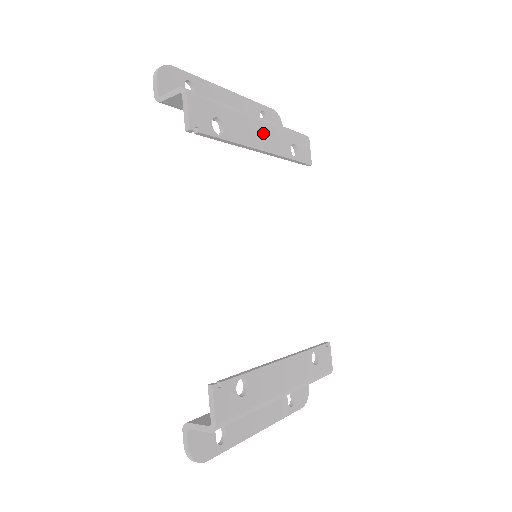
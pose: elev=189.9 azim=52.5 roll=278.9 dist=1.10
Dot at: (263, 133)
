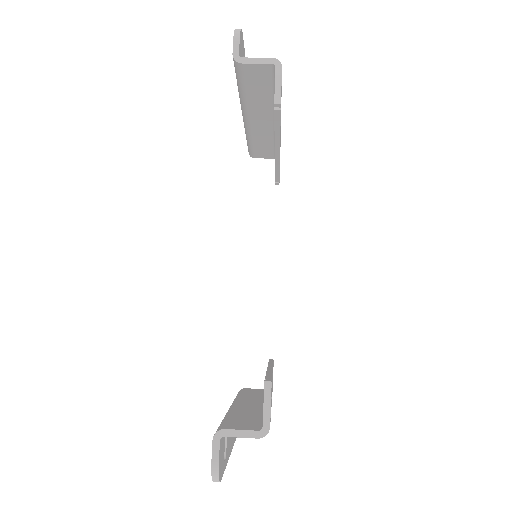
Dot at: occluded
